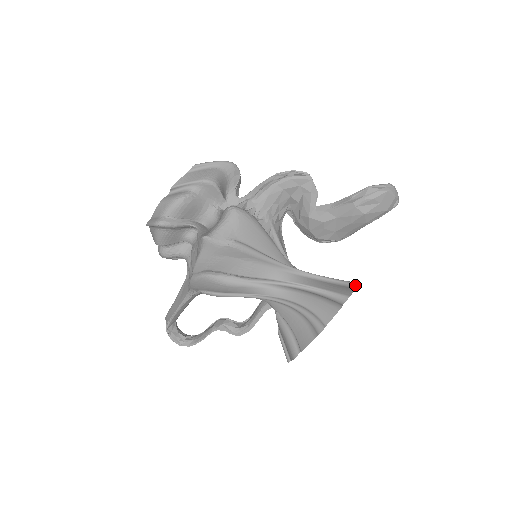
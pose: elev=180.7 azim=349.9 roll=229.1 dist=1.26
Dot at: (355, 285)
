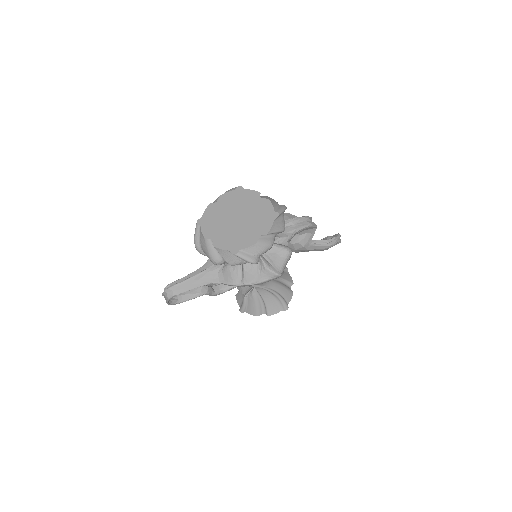
Dot at: occluded
